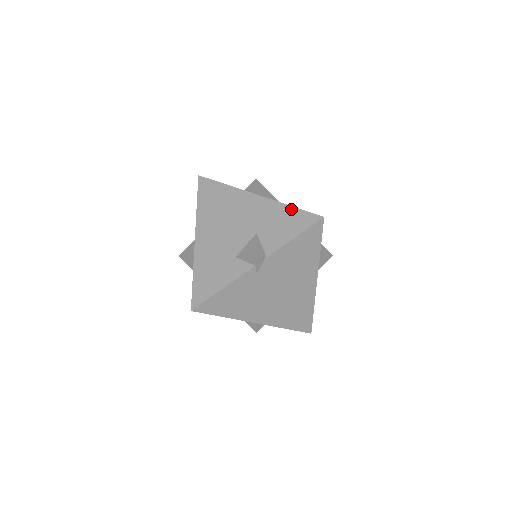
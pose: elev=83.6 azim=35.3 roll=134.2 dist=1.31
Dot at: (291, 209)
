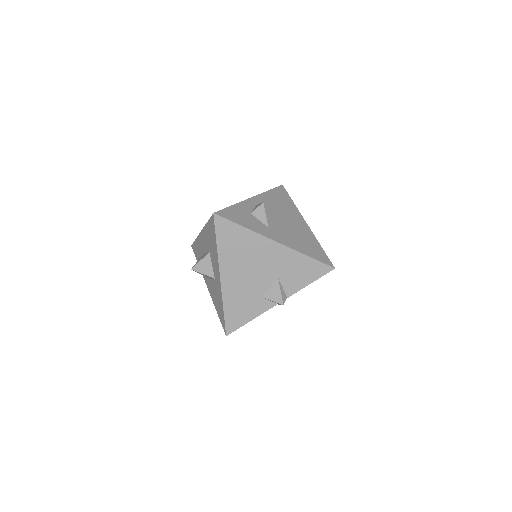
Dot at: (308, 259)
